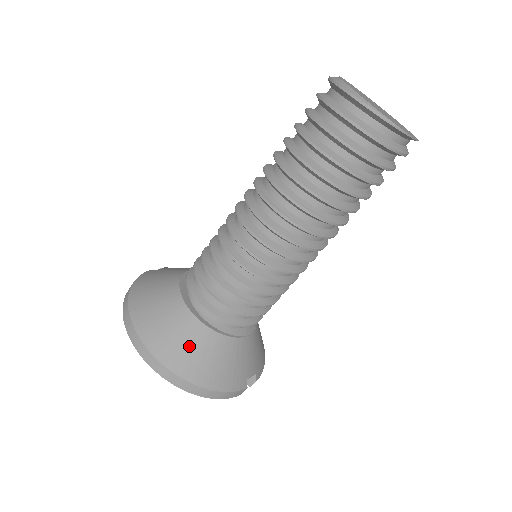
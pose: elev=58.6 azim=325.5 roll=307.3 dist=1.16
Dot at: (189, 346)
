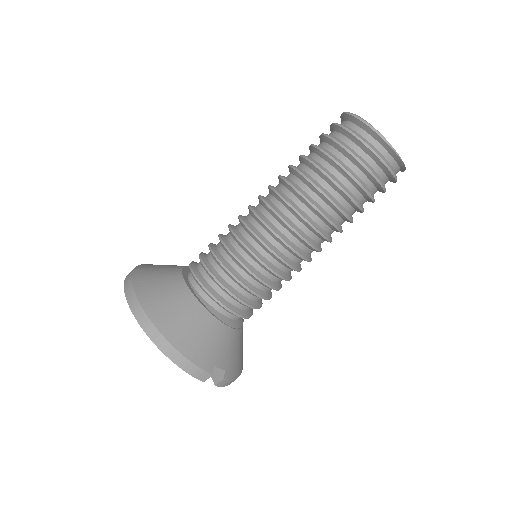
Dot at: (172, 304)
